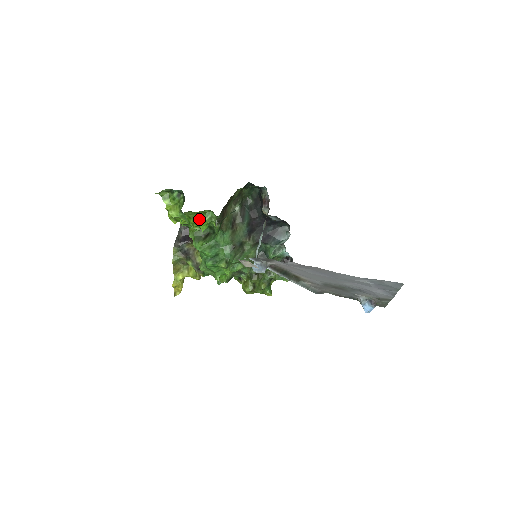
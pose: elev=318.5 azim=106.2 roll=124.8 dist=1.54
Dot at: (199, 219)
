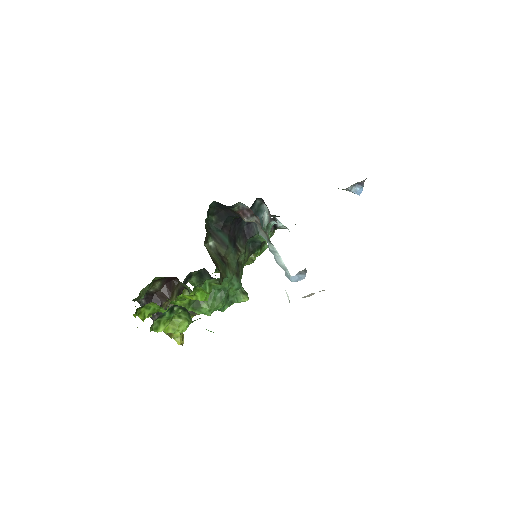
Dot at: (192, 295)
